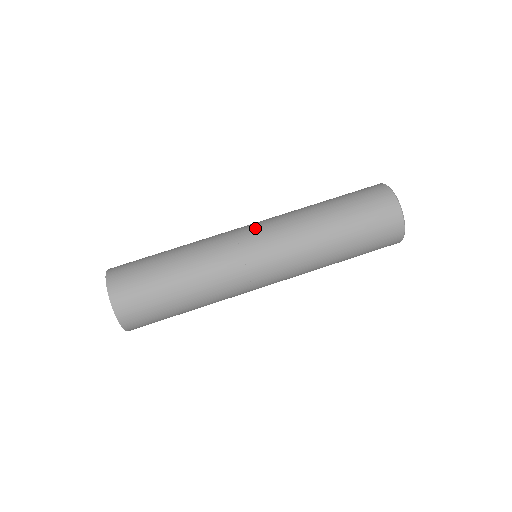
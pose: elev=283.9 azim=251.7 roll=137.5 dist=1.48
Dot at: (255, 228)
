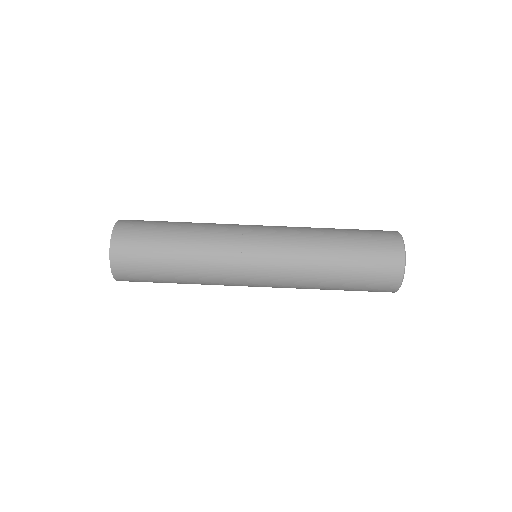
Dot at: (262, 267)
